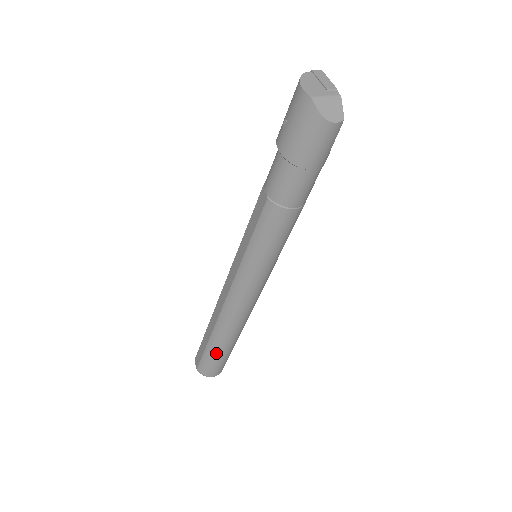
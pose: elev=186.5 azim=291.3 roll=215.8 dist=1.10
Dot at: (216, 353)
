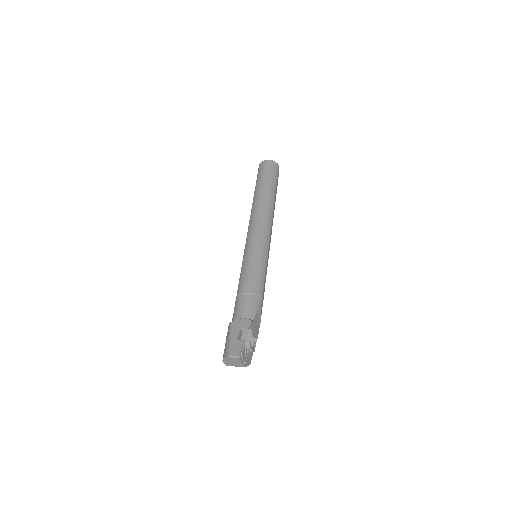
Dot at: occluded
